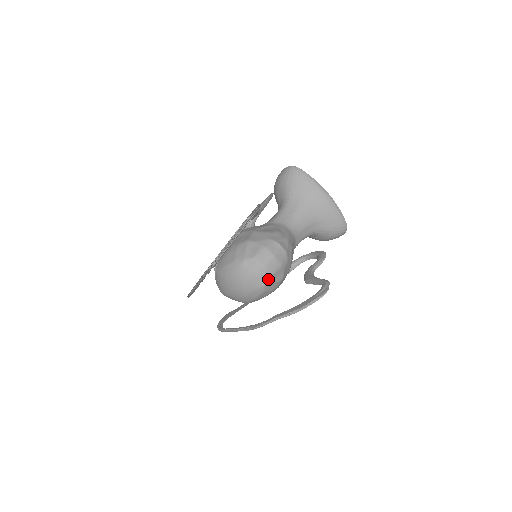
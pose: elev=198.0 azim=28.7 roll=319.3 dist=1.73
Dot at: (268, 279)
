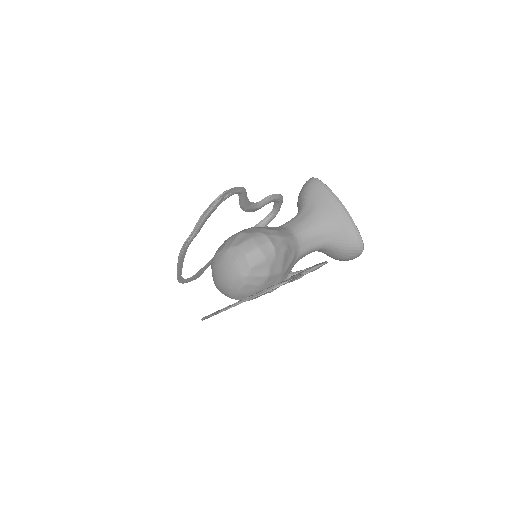
Dot at: (249, 270)
